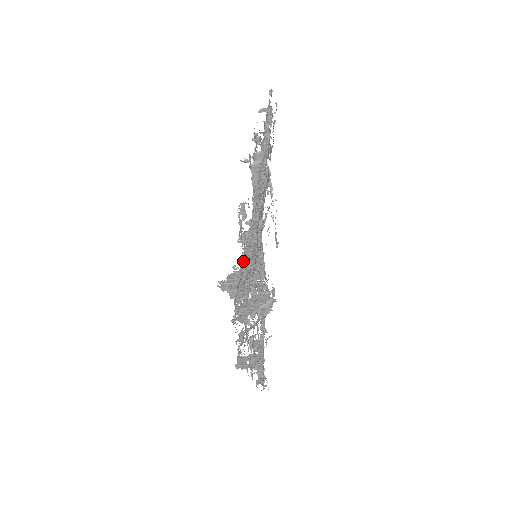
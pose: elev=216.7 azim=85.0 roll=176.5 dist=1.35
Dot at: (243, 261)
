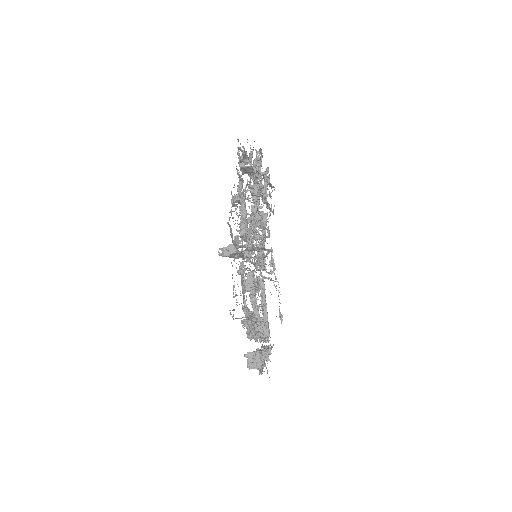
Dot at: occluded
